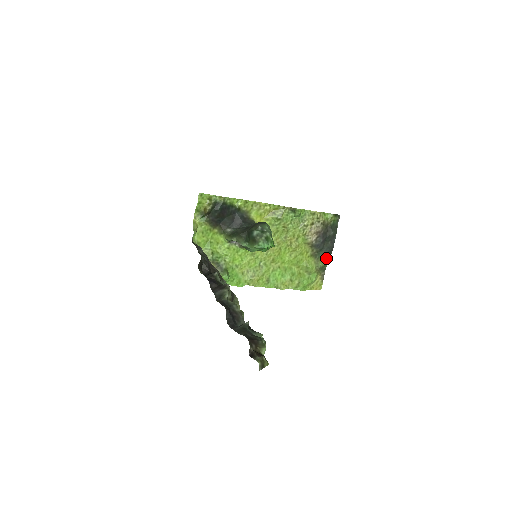
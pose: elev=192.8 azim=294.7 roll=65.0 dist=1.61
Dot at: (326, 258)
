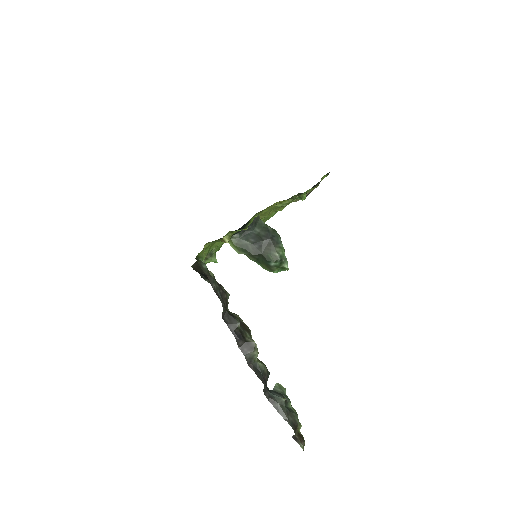
Dot at: occluded
